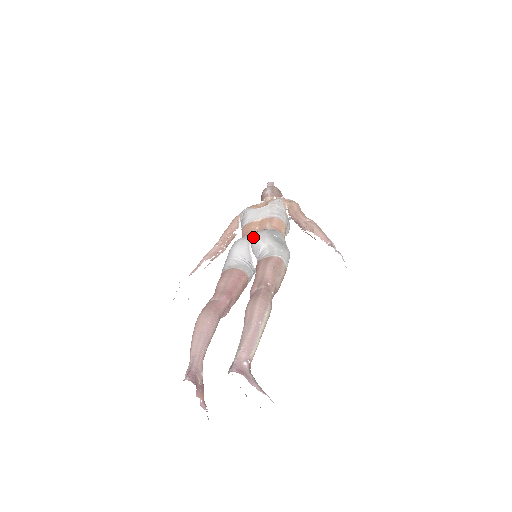
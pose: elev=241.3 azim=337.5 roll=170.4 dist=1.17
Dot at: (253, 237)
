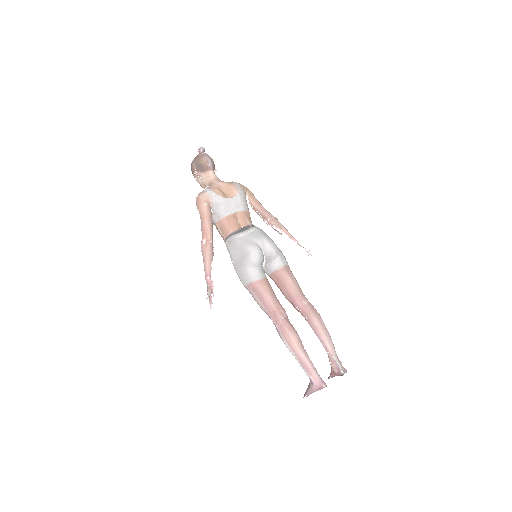
Dot at: (267, 247)
